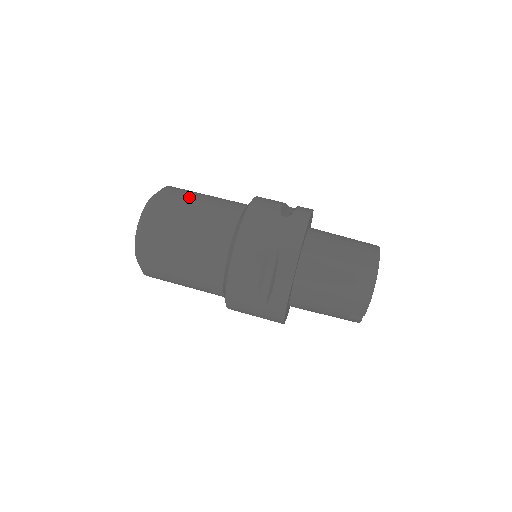
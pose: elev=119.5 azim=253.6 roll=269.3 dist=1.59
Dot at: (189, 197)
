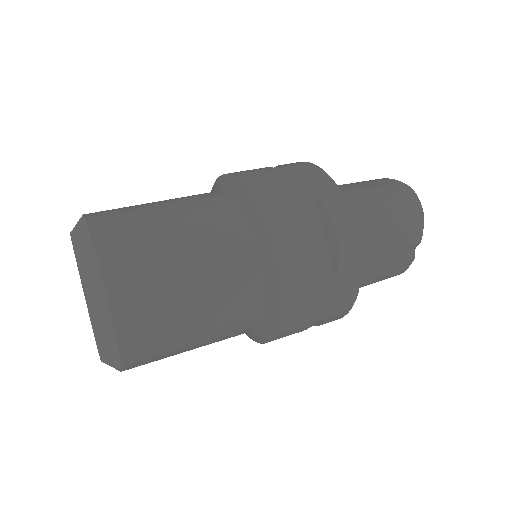
Dot at: (135, 205)
